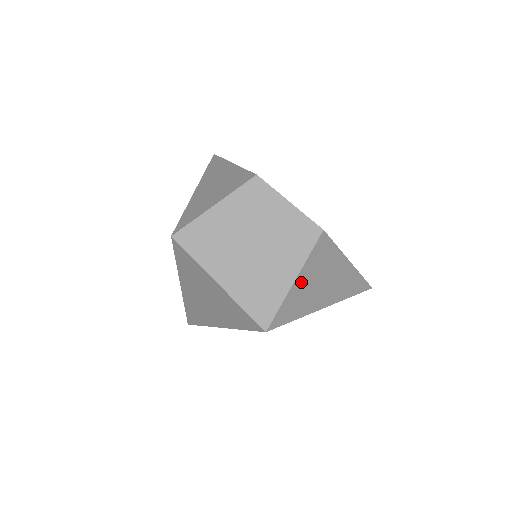
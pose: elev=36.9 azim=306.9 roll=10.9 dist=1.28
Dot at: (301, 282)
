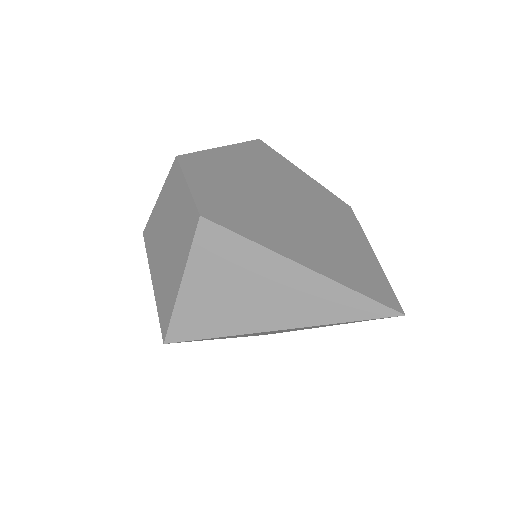
Dot at: (195, 287)
